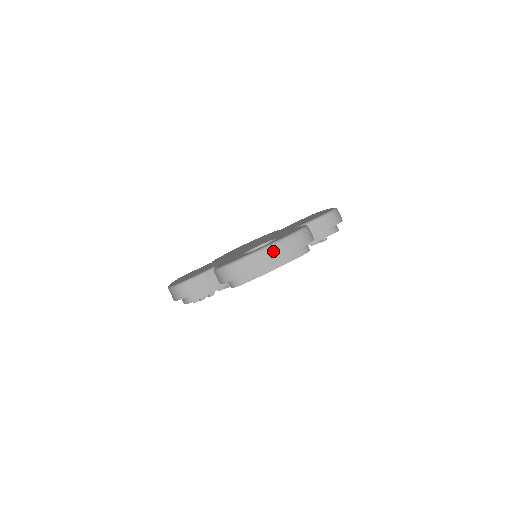
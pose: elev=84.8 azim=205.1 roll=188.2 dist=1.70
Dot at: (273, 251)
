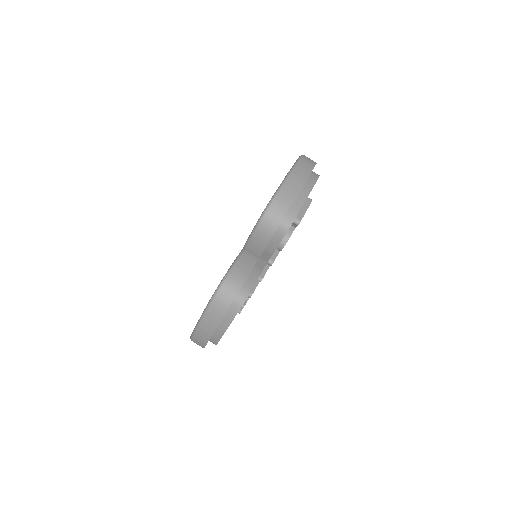
Dot at: (205, 326)
